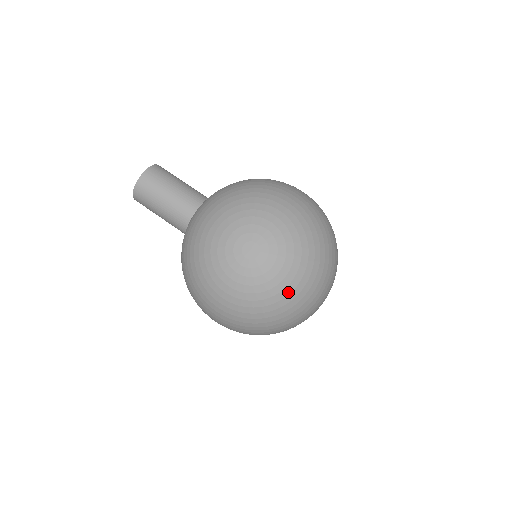
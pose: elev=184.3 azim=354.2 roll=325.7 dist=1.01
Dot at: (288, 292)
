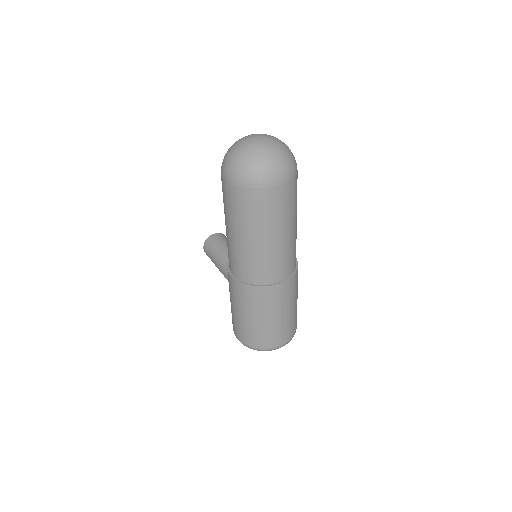
Dot at: (264, 152)
